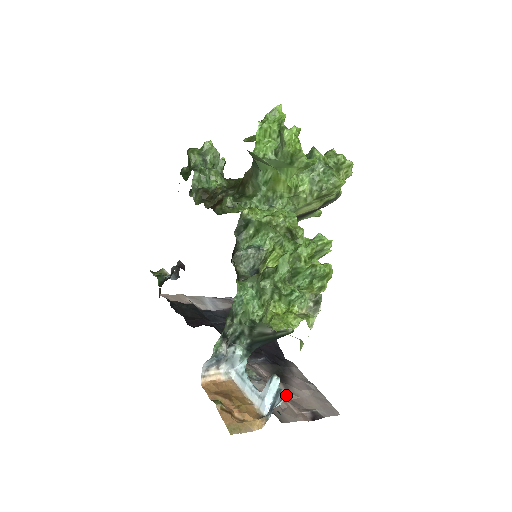
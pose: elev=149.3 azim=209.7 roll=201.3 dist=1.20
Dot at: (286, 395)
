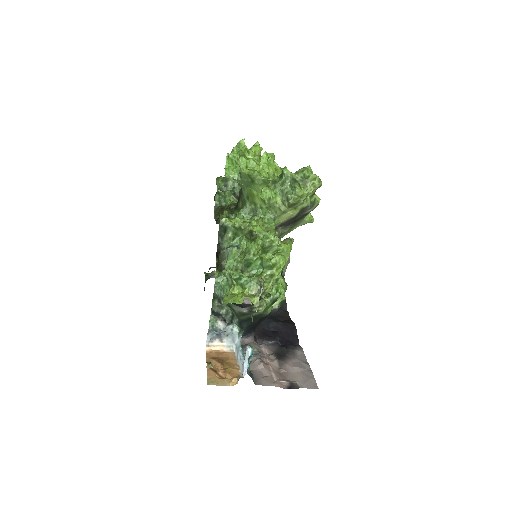
Dot at: (252, 361)
